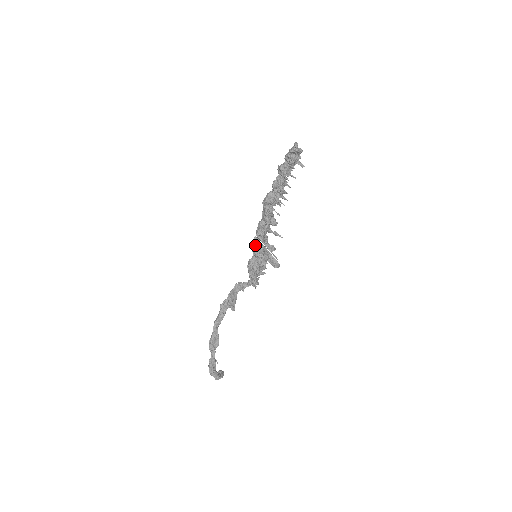
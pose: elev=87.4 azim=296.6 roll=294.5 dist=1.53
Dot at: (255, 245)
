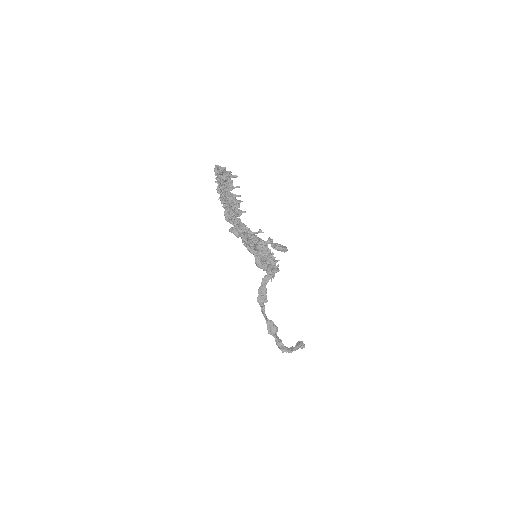
Dot at: (248, 249)
